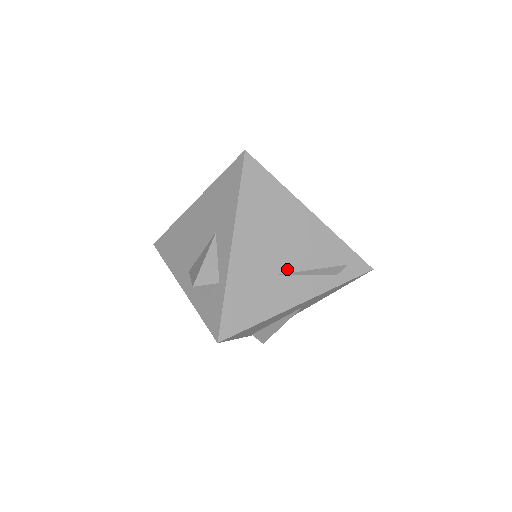
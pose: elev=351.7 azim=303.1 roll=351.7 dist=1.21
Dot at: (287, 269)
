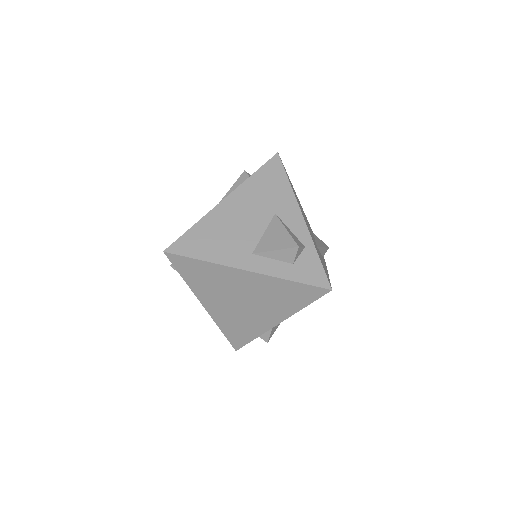
Dot at: (317, 245)
